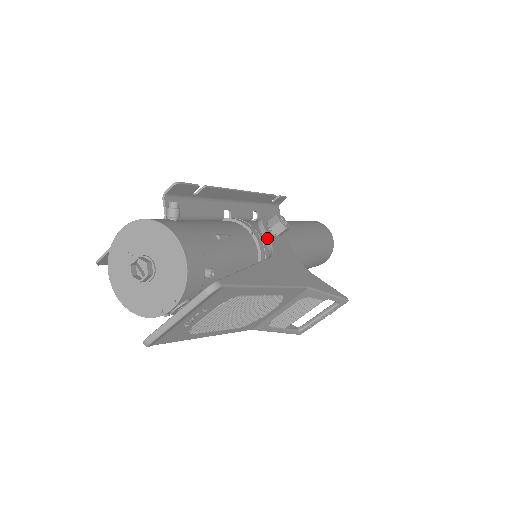
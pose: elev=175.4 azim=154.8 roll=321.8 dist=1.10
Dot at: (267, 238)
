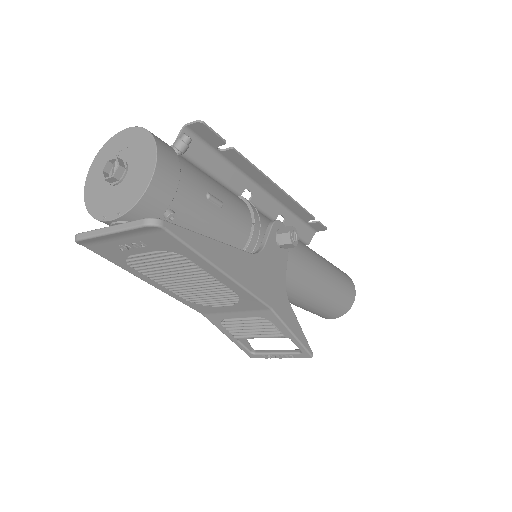
Dot at: (266, 239)
